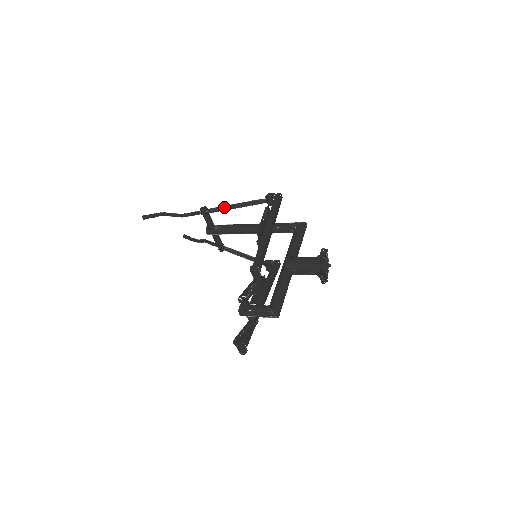
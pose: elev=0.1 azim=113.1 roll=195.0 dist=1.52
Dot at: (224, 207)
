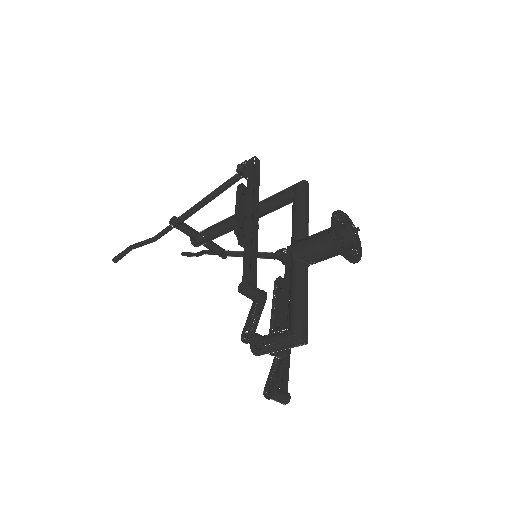
Dot at: (194, 207)
